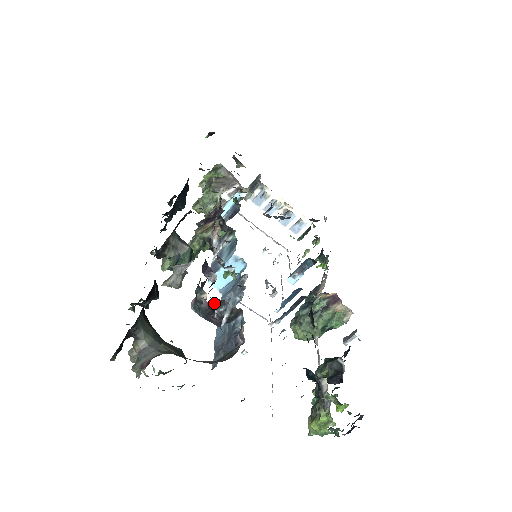
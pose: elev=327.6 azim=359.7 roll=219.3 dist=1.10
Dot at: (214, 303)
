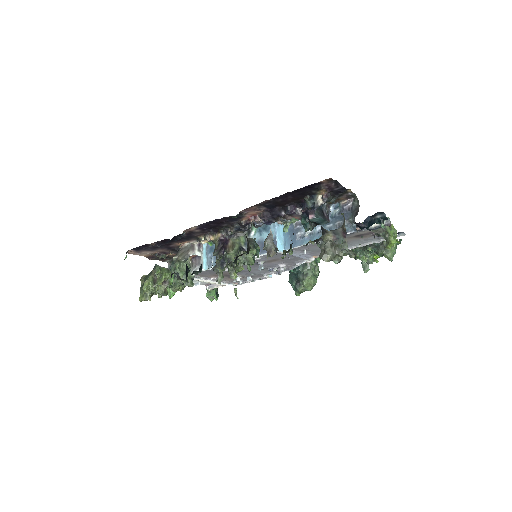
Dot at: (321, 205)
